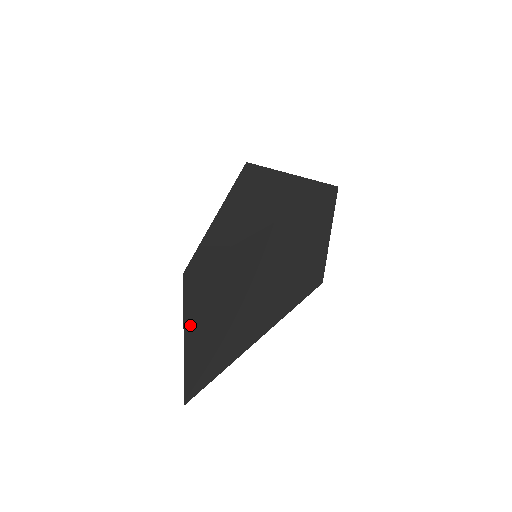
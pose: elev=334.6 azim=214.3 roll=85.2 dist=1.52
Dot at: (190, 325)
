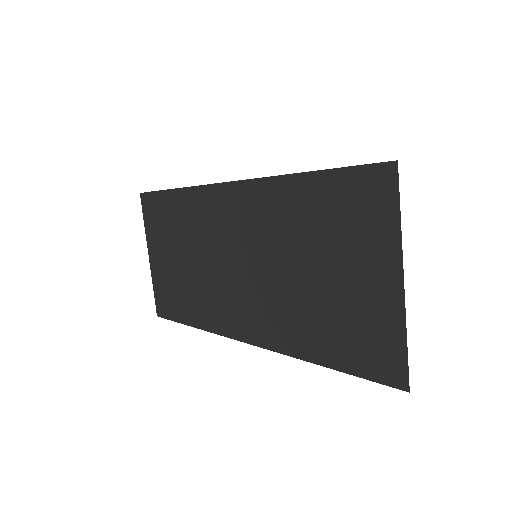
Dot at: (394, 253)
